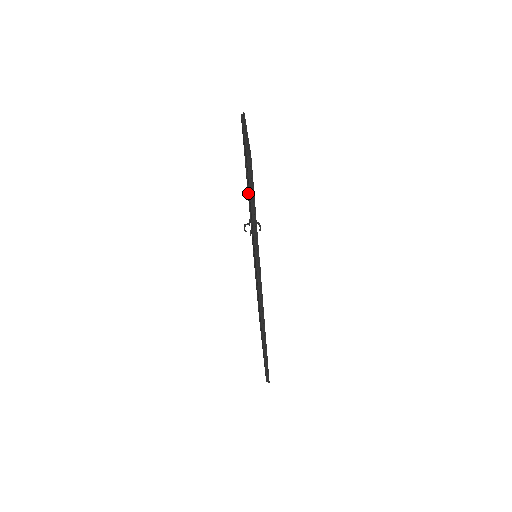
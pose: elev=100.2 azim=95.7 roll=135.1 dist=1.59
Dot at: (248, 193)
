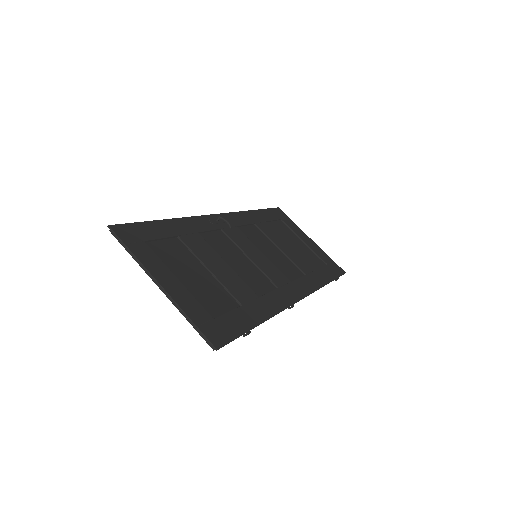
Dot at: occluded
